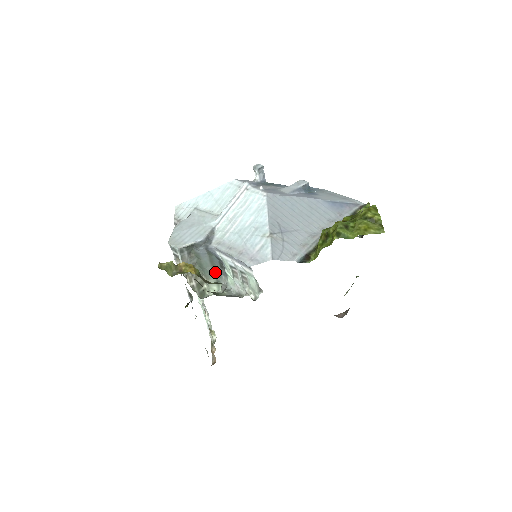
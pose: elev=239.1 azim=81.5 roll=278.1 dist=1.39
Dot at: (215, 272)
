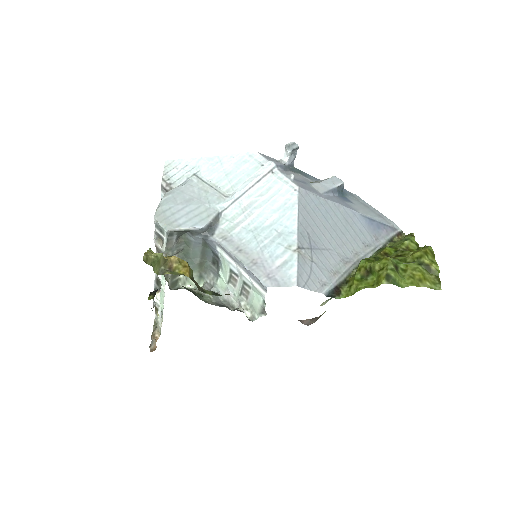
Dot at: (202, 266)
